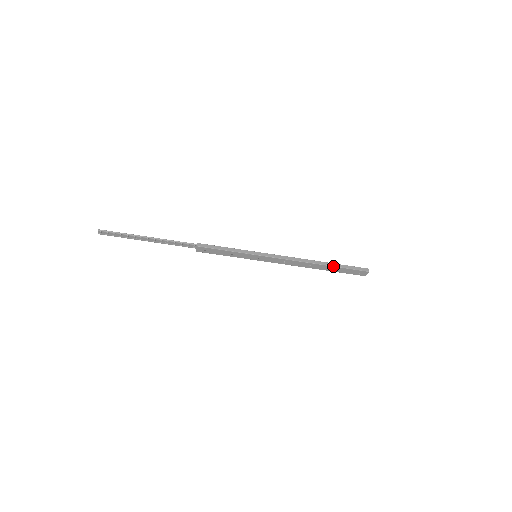
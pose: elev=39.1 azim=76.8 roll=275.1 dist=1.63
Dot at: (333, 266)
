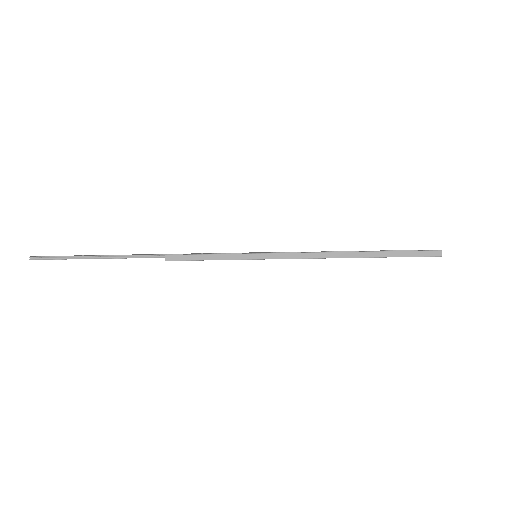
Dot at: (379, 257)
